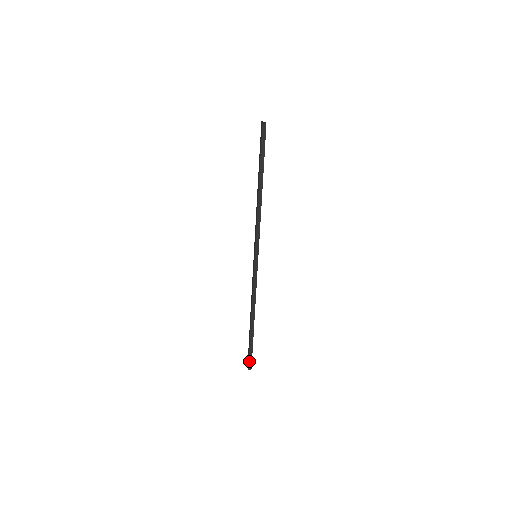
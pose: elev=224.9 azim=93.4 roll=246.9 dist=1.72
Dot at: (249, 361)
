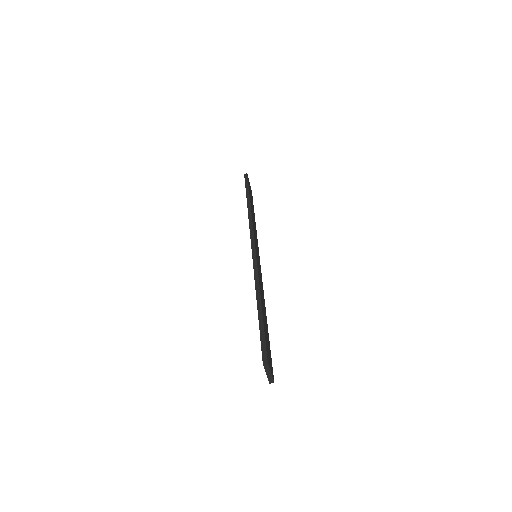
Dot at: (262, 351)
